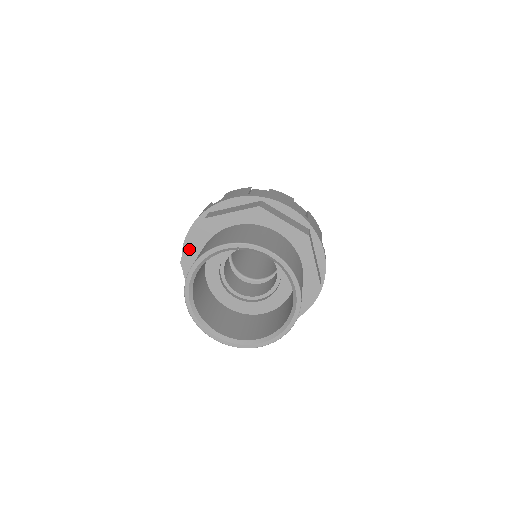
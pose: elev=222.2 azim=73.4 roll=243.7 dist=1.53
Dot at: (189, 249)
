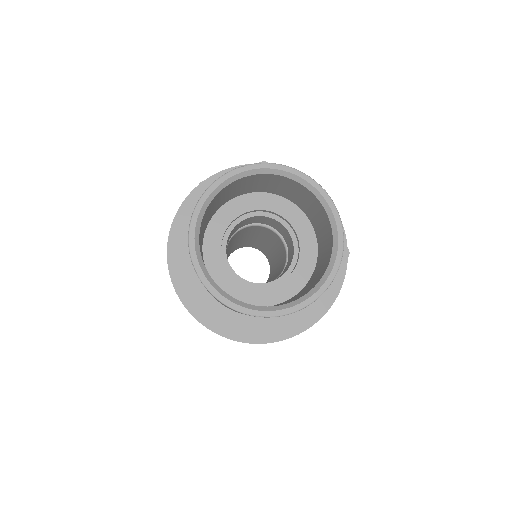
Dot at: (186, 288)
